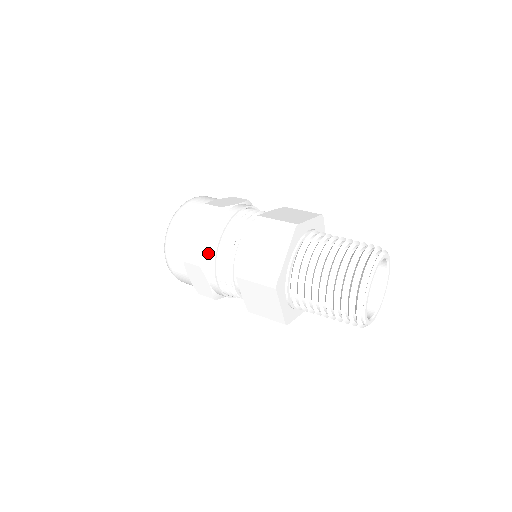
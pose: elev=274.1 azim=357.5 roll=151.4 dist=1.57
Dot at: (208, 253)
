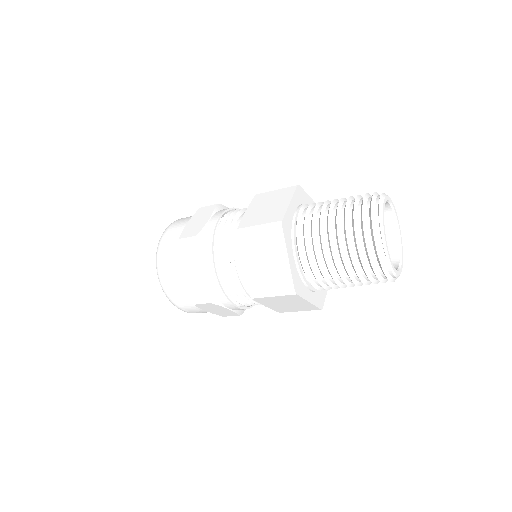
Dot at: (211, 287)
